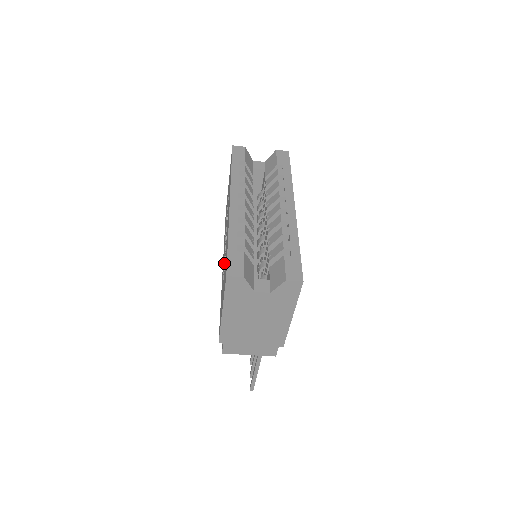
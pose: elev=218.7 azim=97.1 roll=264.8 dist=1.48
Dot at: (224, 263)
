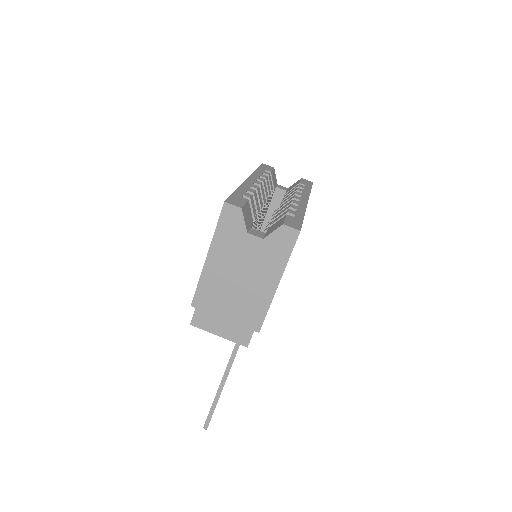
Dot at: occluded
